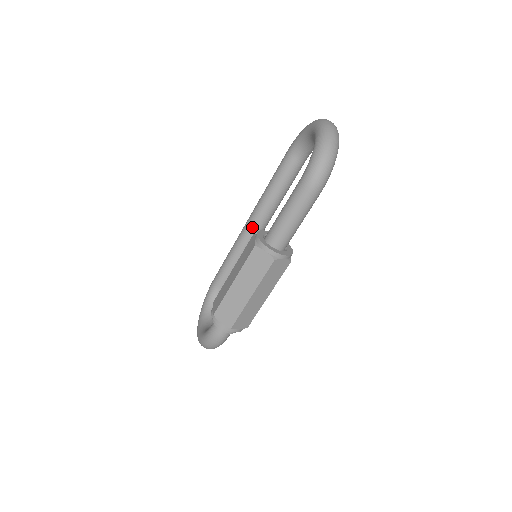
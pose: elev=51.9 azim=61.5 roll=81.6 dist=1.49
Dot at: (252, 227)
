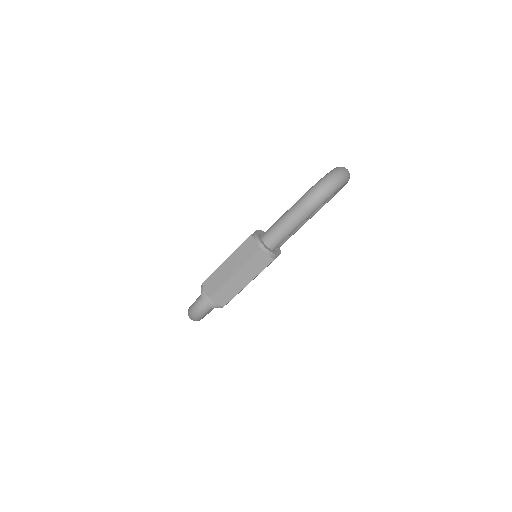
Dot at: occluded
